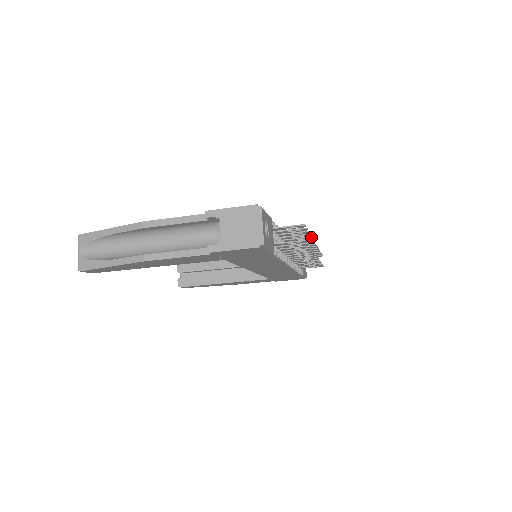
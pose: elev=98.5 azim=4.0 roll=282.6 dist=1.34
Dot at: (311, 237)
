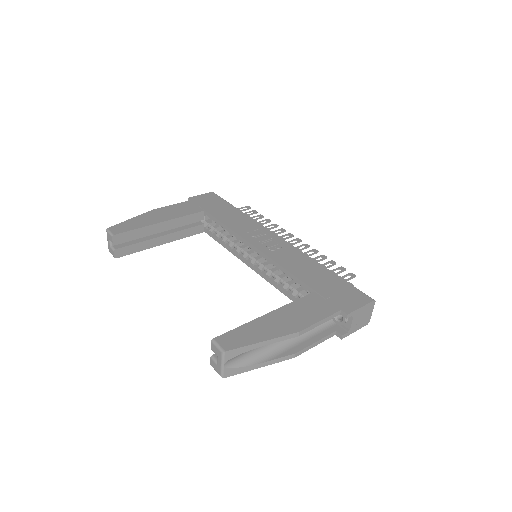
Dot at: occluded
